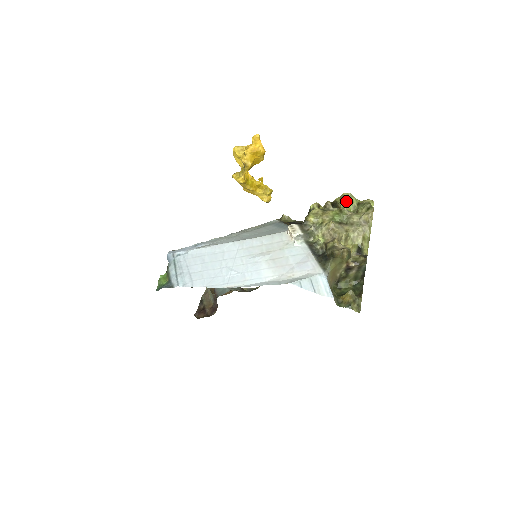
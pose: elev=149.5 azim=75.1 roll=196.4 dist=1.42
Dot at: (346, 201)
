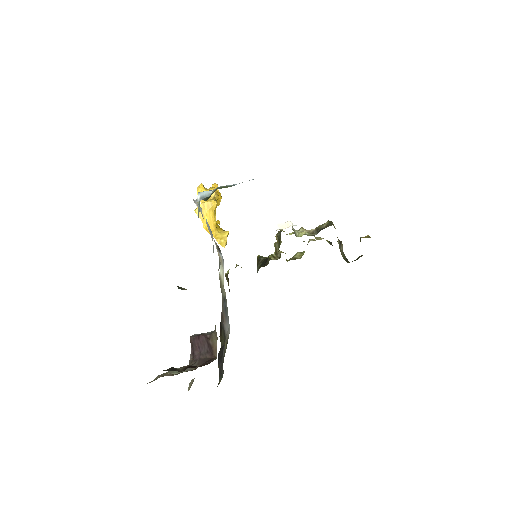
Dot at: occluded
